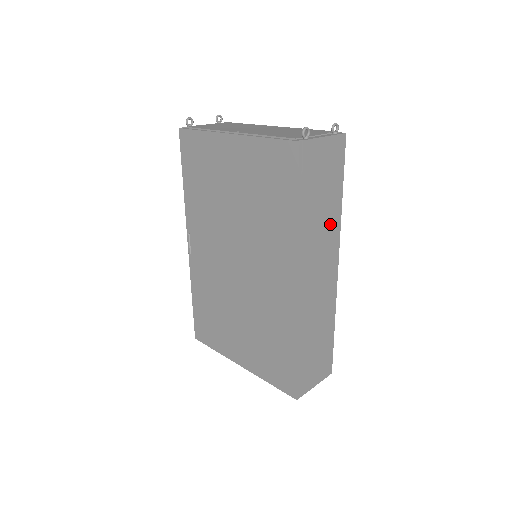
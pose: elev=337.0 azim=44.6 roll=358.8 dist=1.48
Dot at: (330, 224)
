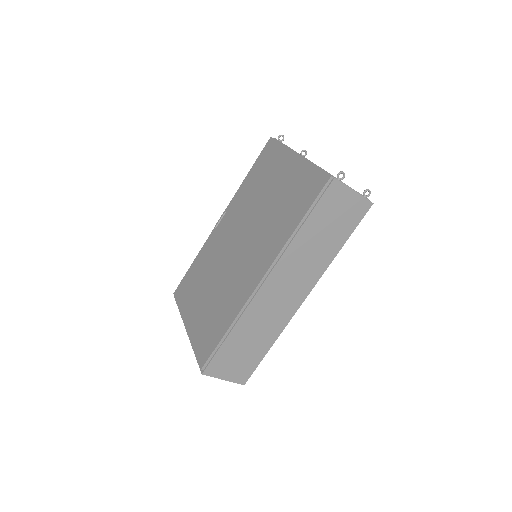
Dot at: (318, 259)
